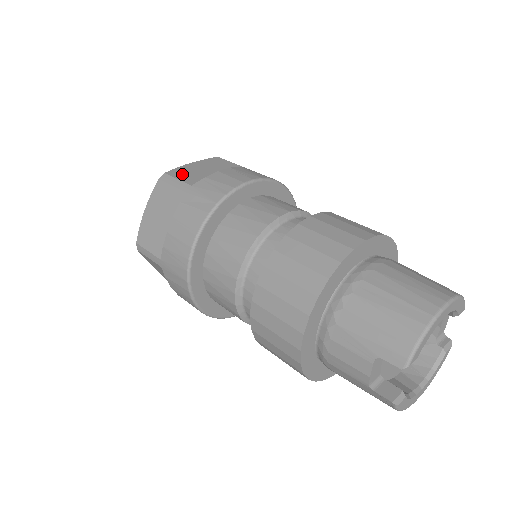
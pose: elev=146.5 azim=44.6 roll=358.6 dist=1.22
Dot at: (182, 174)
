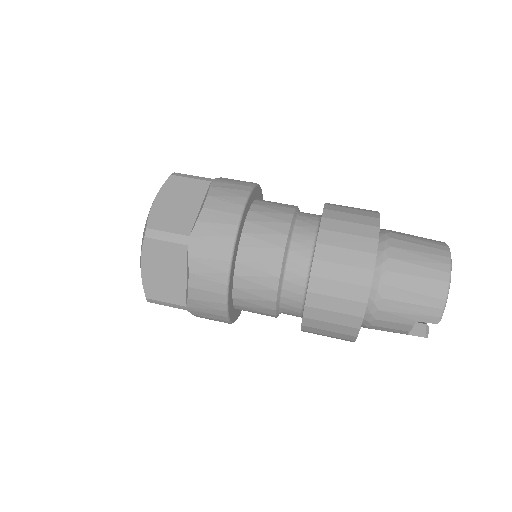
Dot at: (165, 222)
